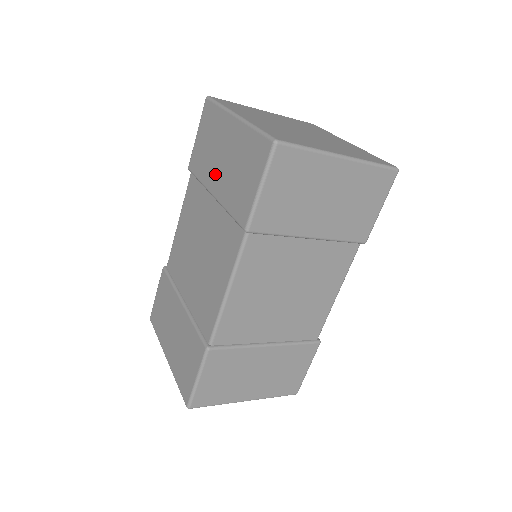
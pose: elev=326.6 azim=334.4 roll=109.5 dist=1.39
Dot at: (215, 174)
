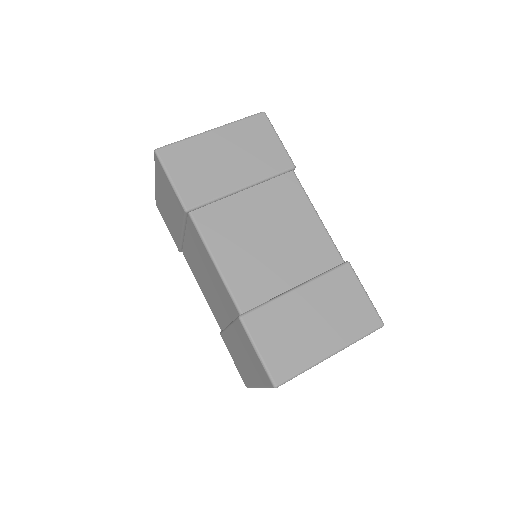
Dot at: (174, 223)
